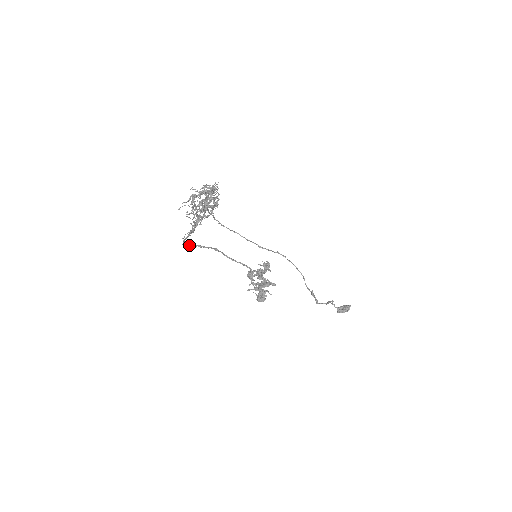
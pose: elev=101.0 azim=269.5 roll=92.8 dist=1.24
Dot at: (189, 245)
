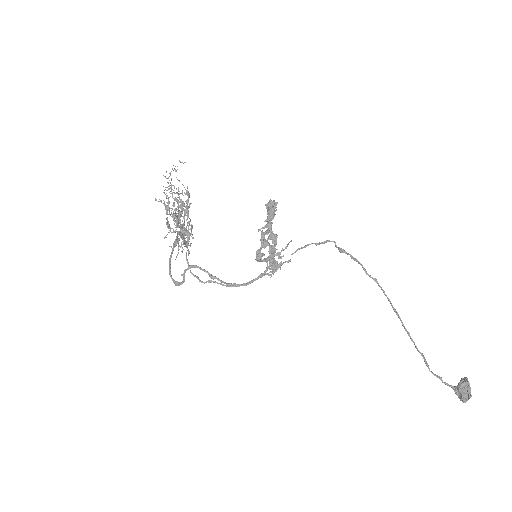
Dot at: (178, 283)
